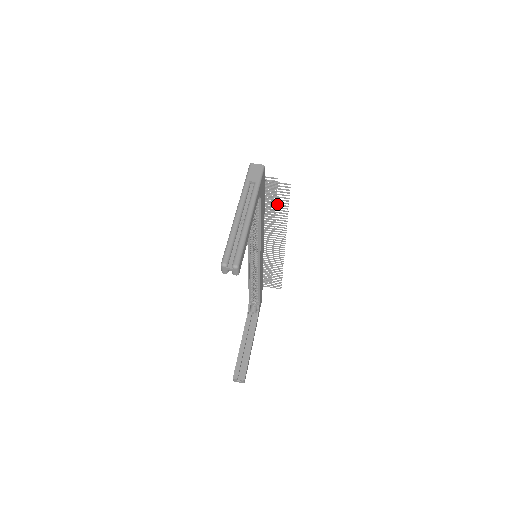
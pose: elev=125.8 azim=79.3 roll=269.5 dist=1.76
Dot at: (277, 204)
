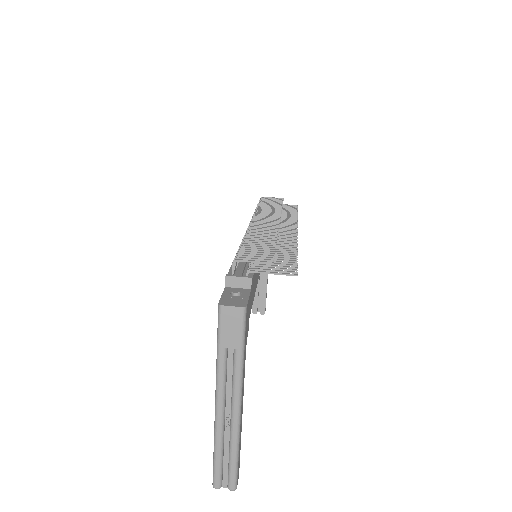
Dot at: (278, 256)
